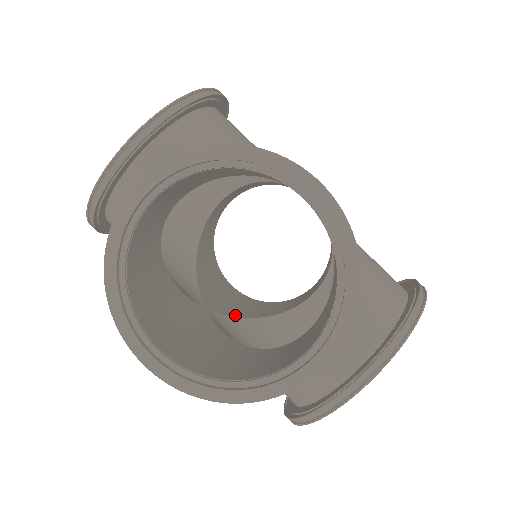
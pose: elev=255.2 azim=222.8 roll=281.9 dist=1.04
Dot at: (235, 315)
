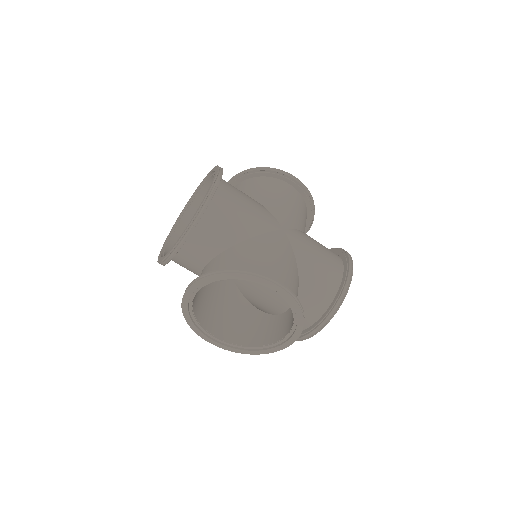
Dot at: occluded
